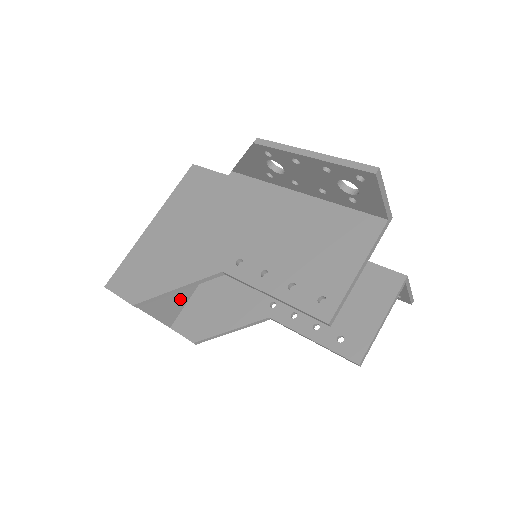
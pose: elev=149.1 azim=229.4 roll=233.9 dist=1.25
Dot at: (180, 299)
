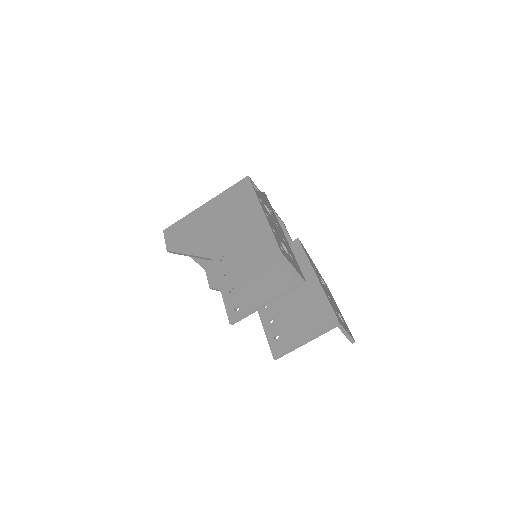
Dot at: occluded
